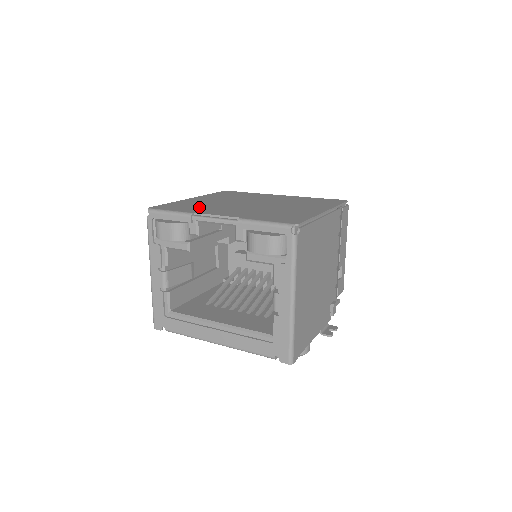
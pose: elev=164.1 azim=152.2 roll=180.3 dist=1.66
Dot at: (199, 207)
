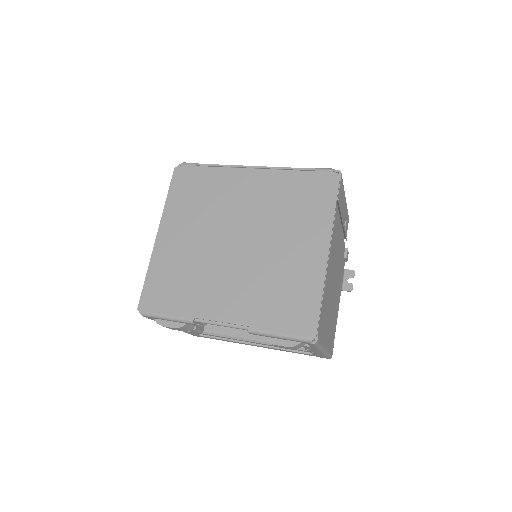
Dot at: (187, 287)
